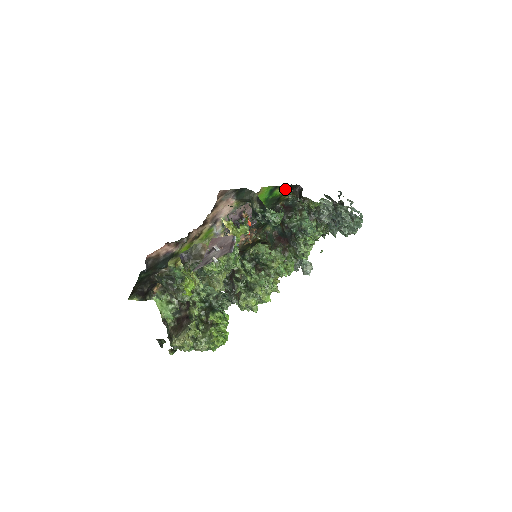
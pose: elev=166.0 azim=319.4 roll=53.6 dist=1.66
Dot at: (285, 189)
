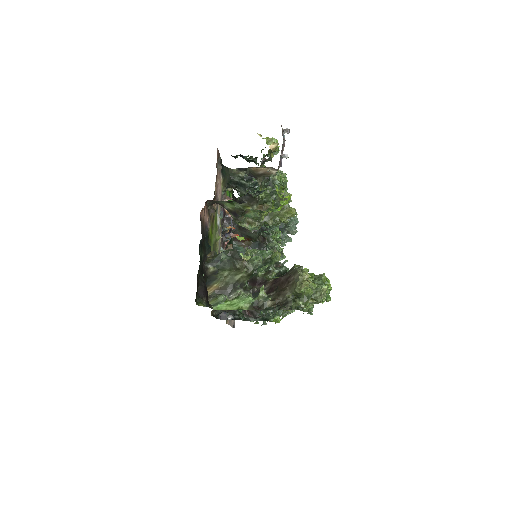
Dot at: occluded
